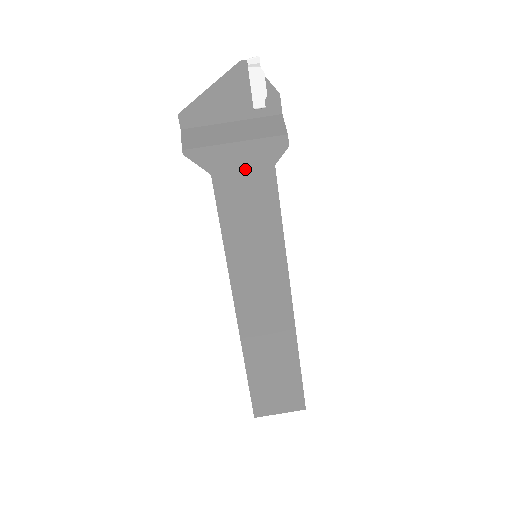
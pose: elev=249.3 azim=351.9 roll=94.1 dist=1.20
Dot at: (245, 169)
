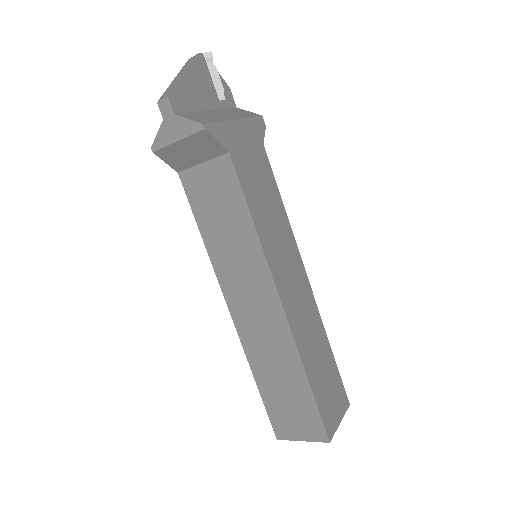
Dot at: (248, 147)
